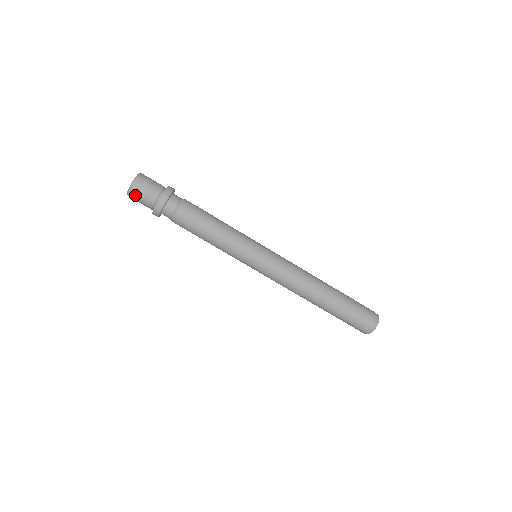
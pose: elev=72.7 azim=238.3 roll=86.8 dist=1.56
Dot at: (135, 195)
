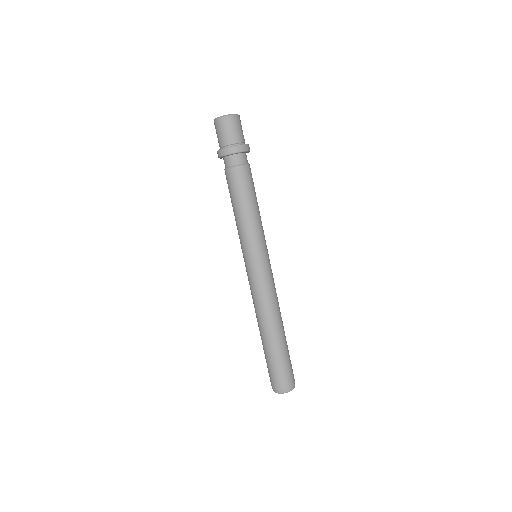
Dot at: (222, 125)
